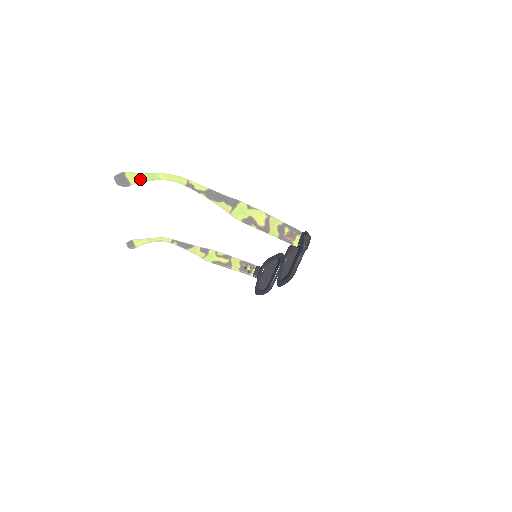
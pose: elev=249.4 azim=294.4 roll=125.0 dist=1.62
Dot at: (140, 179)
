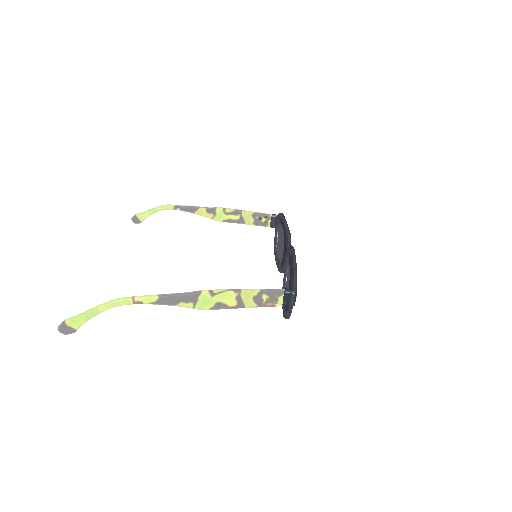
Dot at: (83, 321)
